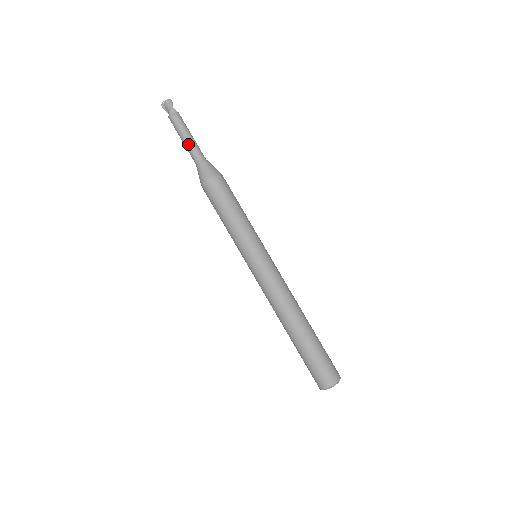
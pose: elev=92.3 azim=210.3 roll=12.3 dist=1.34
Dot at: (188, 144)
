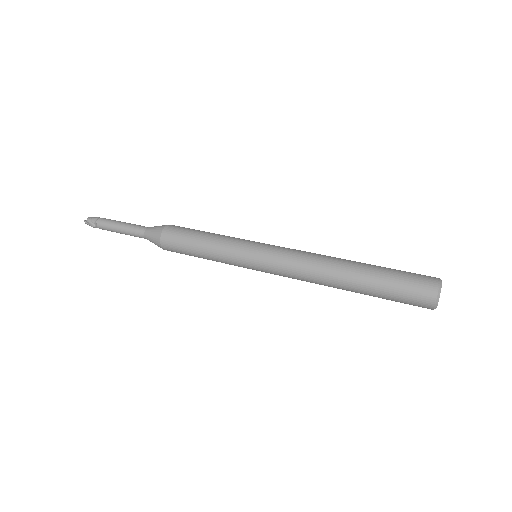
Dot at: (129, 224)
